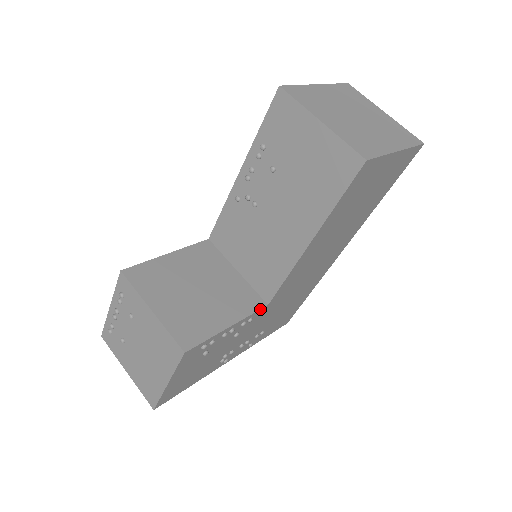
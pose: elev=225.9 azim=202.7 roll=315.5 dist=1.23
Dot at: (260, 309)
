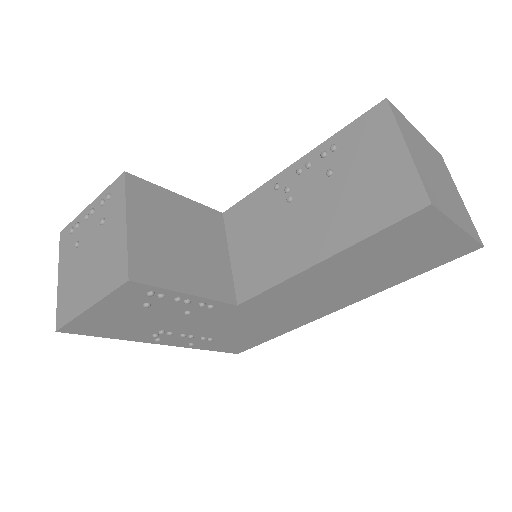
Dot at: (227, 303)
